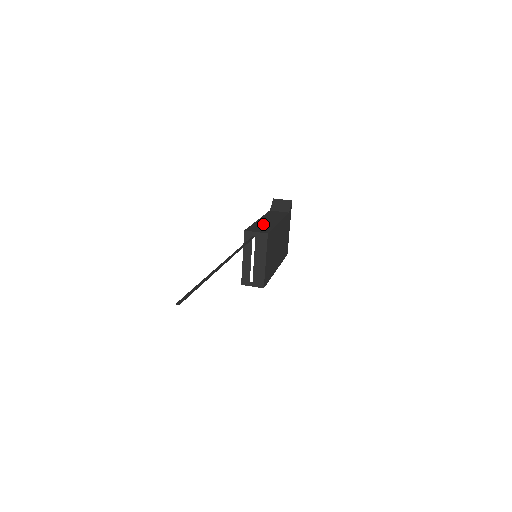
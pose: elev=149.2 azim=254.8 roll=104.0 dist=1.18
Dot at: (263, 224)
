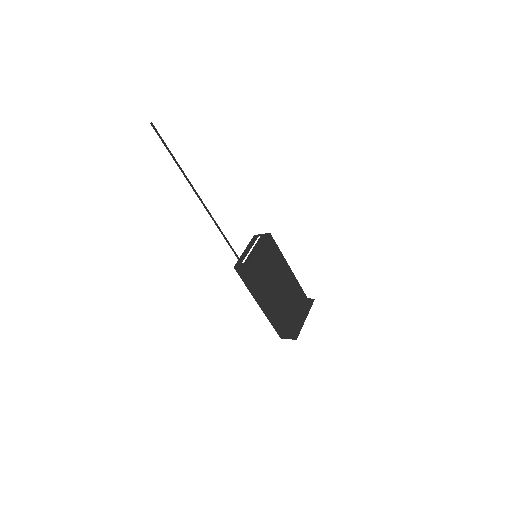
Dot at: occluded
